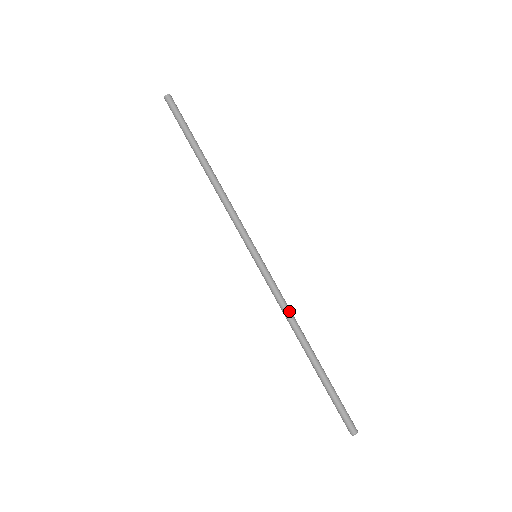
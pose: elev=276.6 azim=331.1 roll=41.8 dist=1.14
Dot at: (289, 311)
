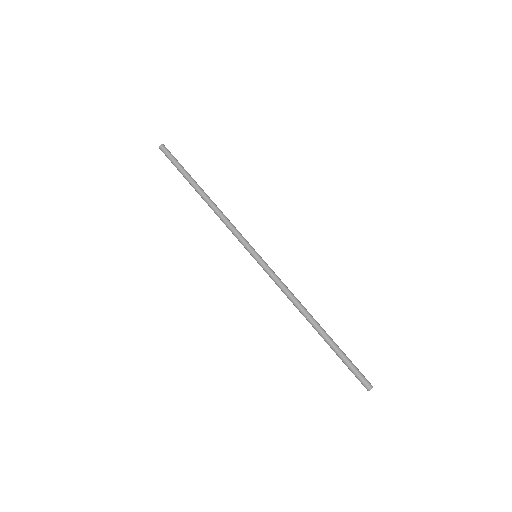
Dot at: (292, 295)
